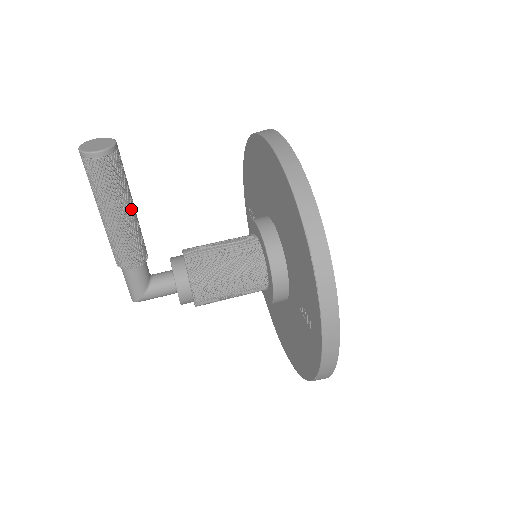
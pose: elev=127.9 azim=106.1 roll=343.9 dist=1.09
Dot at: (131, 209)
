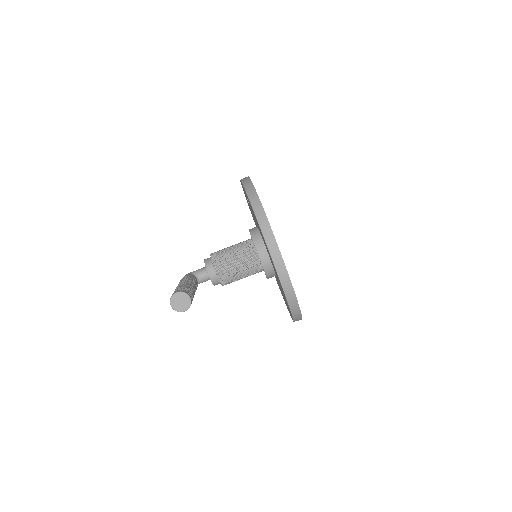
Dot at: (194, 294)
